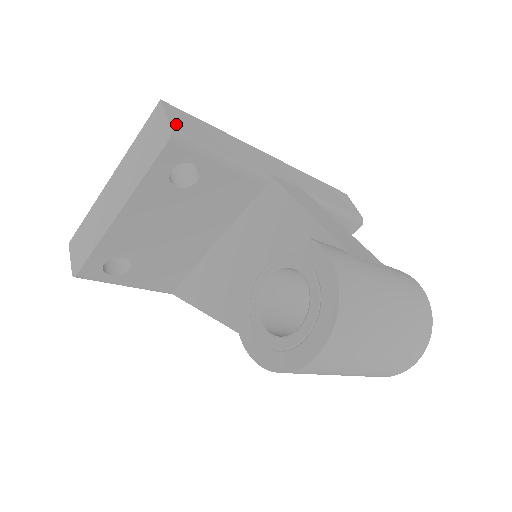
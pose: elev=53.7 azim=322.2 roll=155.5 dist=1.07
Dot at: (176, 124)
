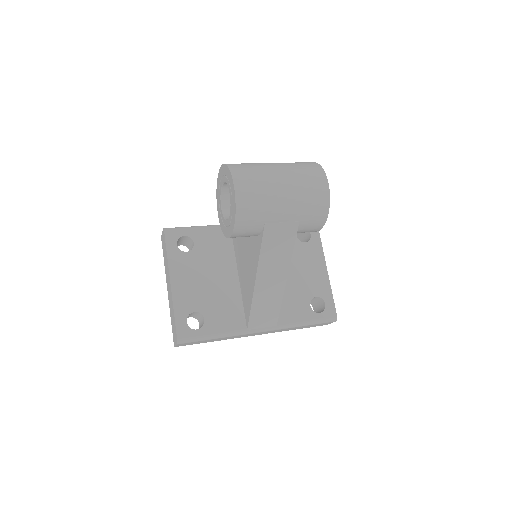
Dot at: occluded
